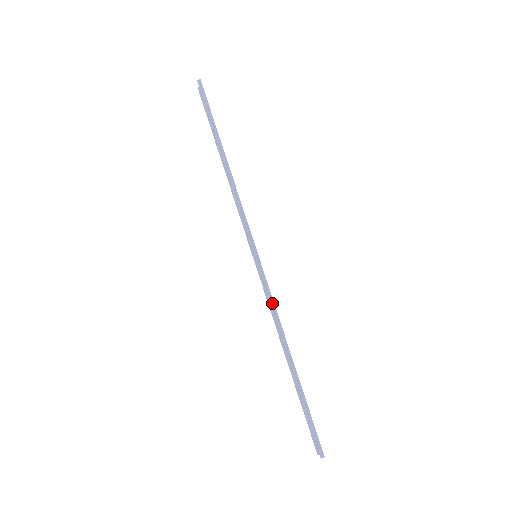
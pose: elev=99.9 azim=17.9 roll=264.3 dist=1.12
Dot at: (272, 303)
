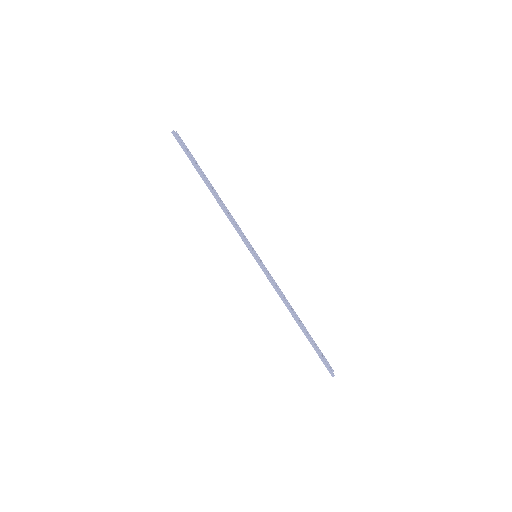
Dot at: (275, 288)
